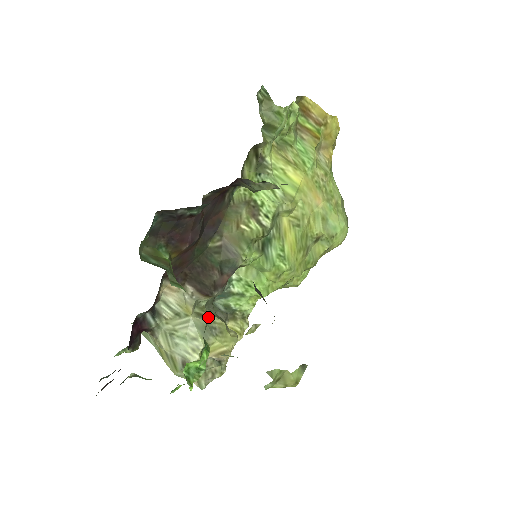
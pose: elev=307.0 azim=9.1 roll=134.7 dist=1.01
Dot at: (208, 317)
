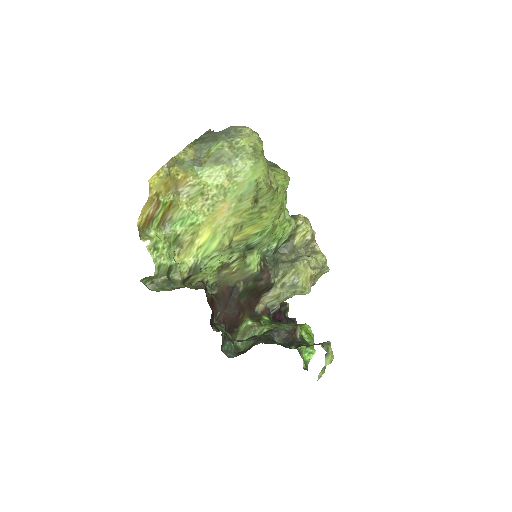
Dot at: (286, 280)
